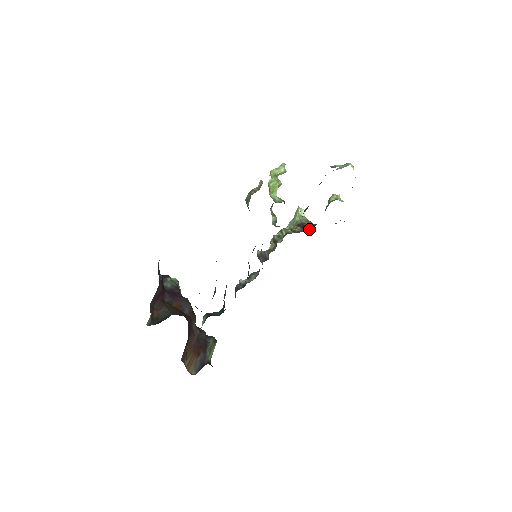
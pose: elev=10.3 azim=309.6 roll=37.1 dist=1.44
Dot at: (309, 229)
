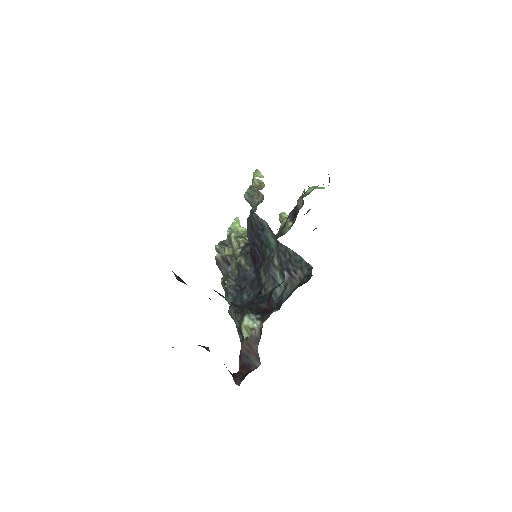
Dot at: occluded
